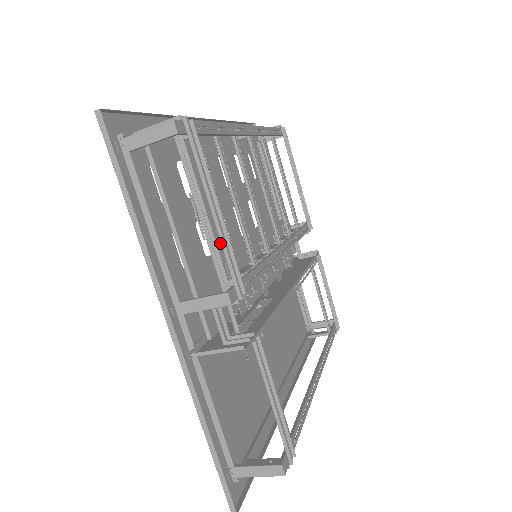
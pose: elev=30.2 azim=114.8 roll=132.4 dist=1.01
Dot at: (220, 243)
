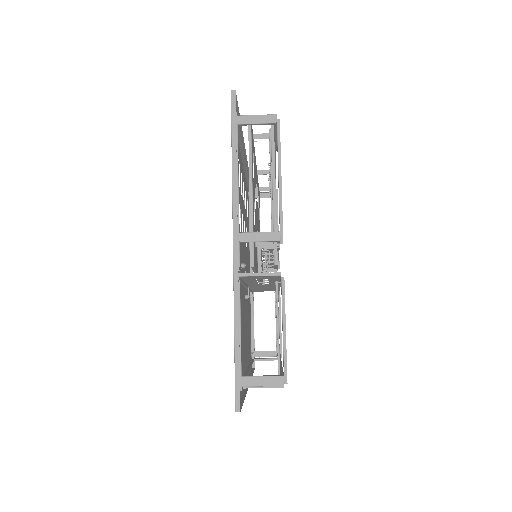
Dot at: (255, 220)
